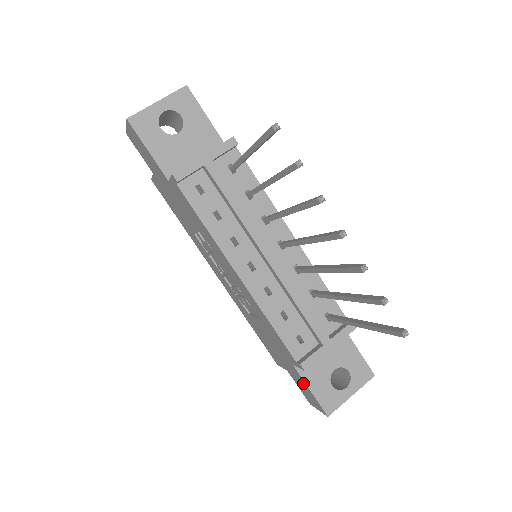
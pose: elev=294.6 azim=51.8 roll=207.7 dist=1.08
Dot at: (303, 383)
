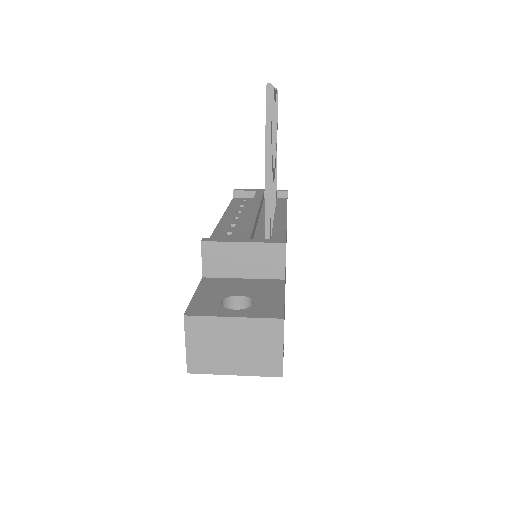
Dot at: occluded
